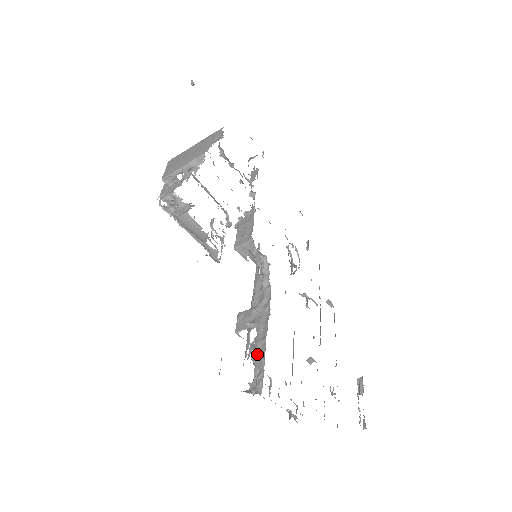
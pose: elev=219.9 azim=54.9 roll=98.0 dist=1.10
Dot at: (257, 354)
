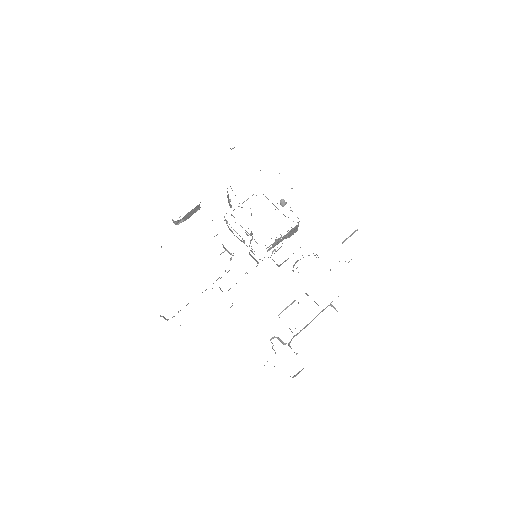
Dot at: (187, 304)
